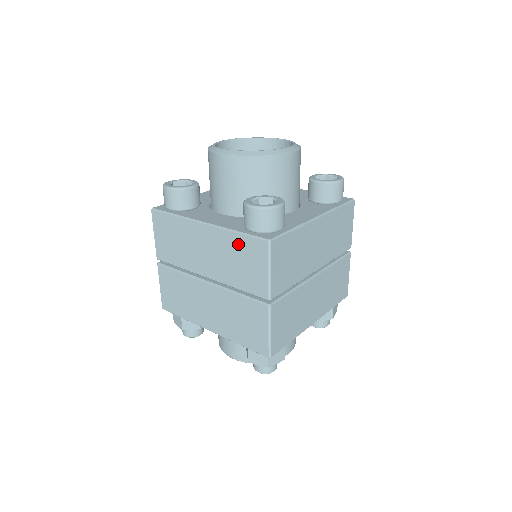
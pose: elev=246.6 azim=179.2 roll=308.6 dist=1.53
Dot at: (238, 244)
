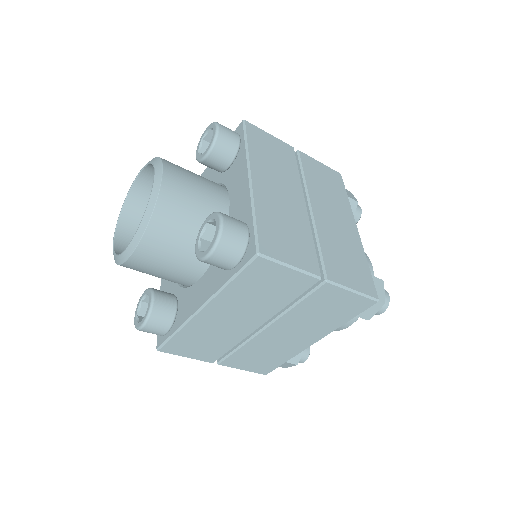
Dot at: occluded
